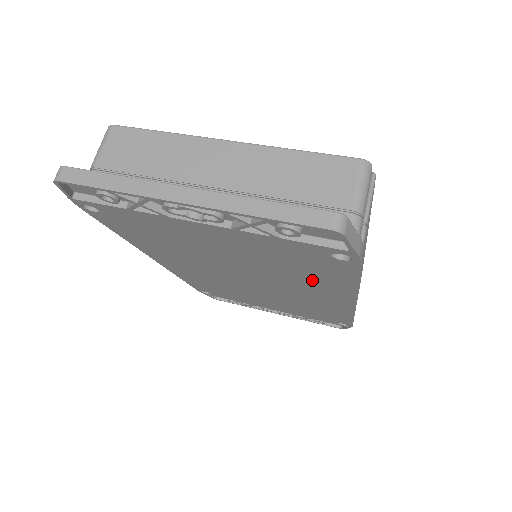
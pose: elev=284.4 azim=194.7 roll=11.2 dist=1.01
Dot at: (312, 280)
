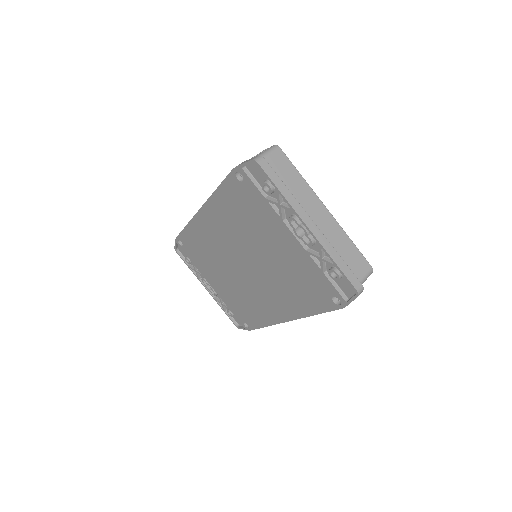
Dot at: (292, 296)
